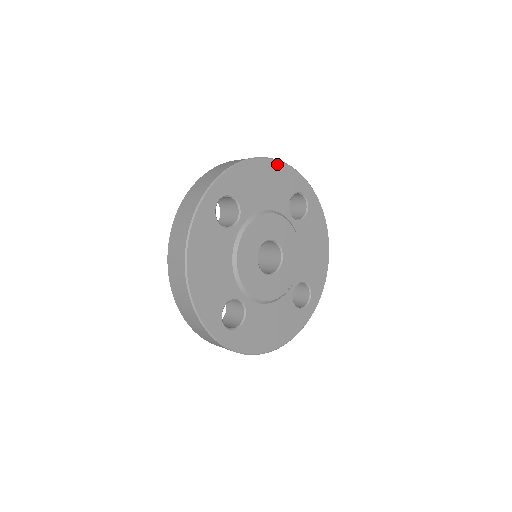
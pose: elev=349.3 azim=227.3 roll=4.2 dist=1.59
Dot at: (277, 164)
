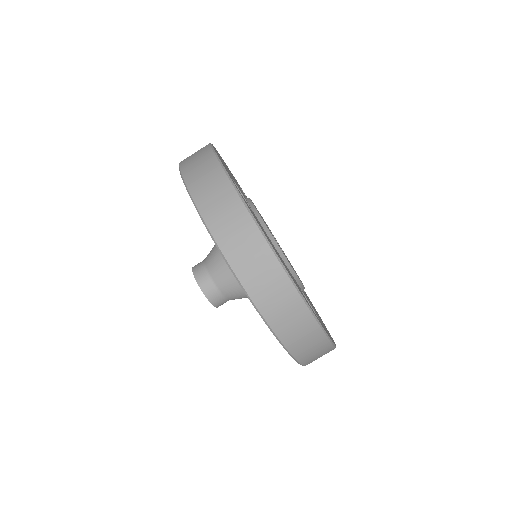
Dot at: occluded
